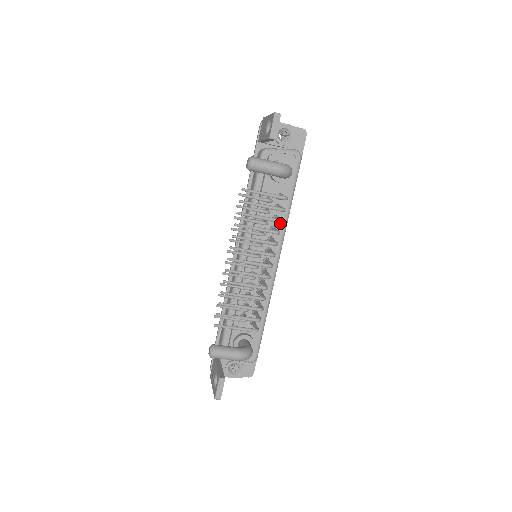
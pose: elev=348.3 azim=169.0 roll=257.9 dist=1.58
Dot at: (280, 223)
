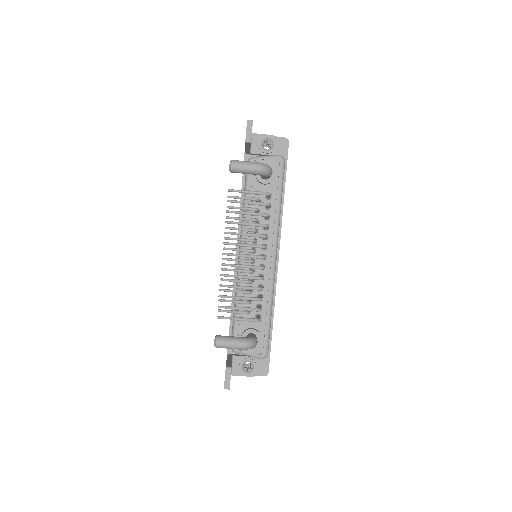
Dot at: (272, 221)
